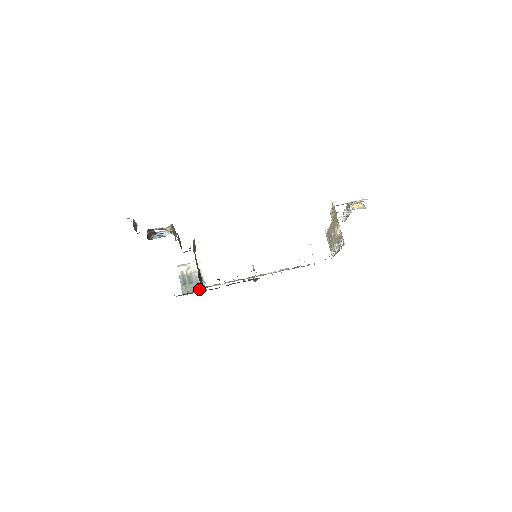
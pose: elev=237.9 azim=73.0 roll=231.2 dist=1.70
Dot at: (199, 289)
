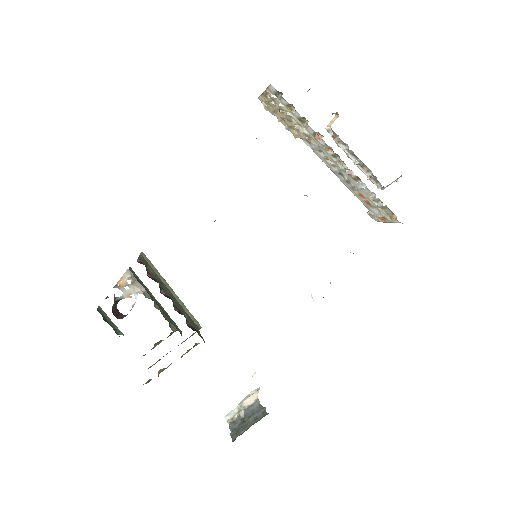
Dot at: (257, 420)
